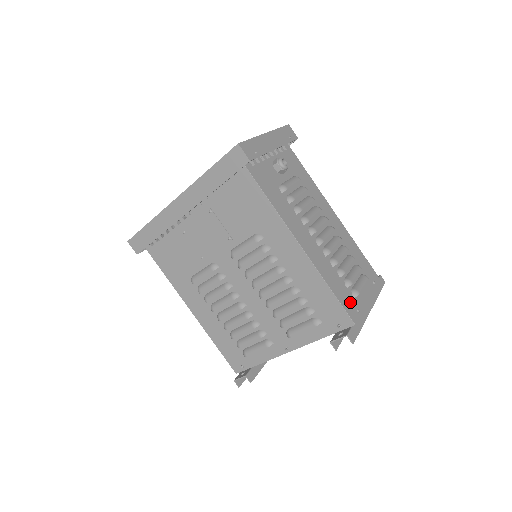
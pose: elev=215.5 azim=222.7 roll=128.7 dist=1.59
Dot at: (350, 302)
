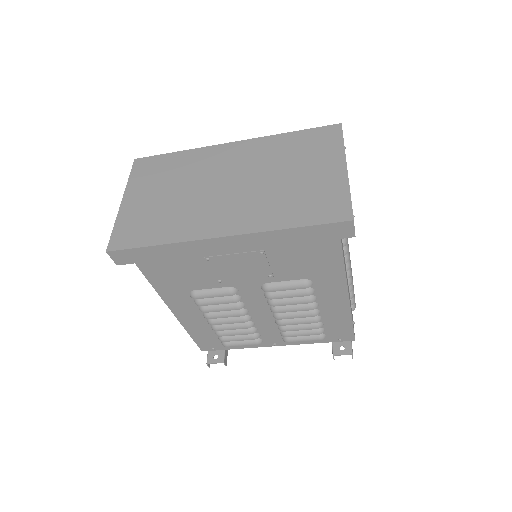
Dot at: occluded
